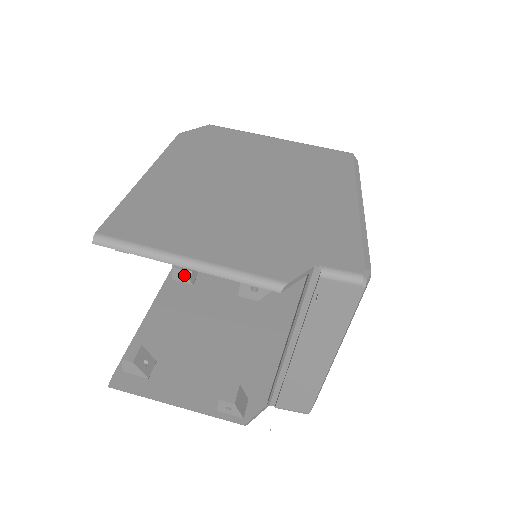
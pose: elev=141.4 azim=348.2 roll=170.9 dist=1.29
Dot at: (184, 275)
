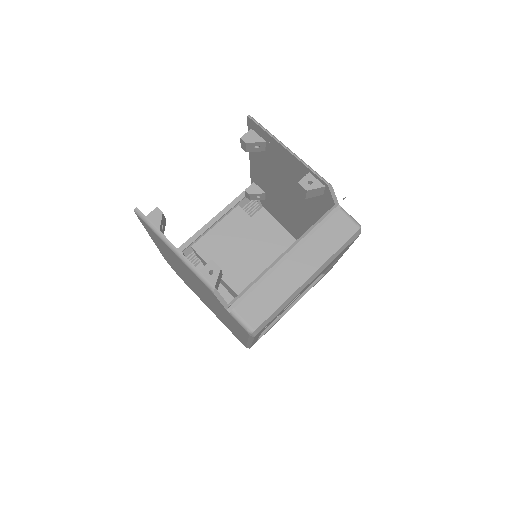
Dot at: occluded
